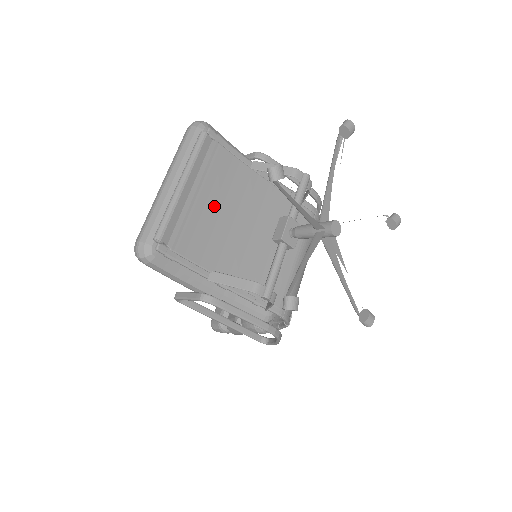
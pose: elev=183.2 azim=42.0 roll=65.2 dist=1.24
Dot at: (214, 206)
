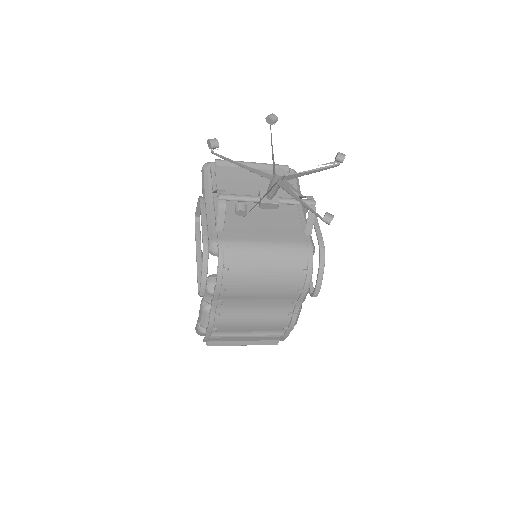
Dot at: (255, 183)
